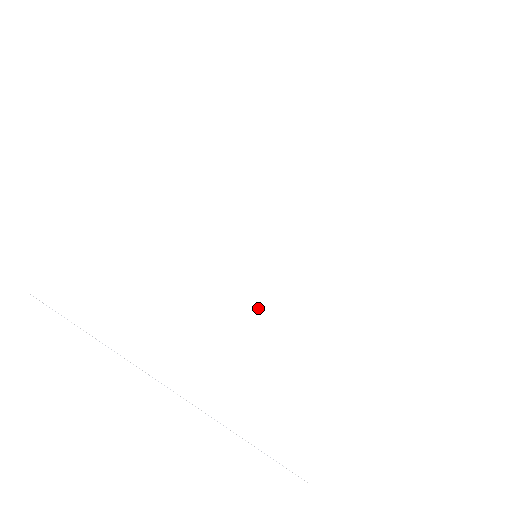
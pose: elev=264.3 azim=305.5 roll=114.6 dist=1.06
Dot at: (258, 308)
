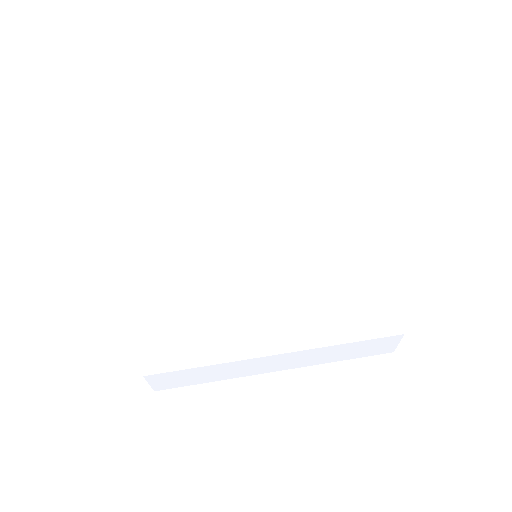
Dot at: (283, 274)
